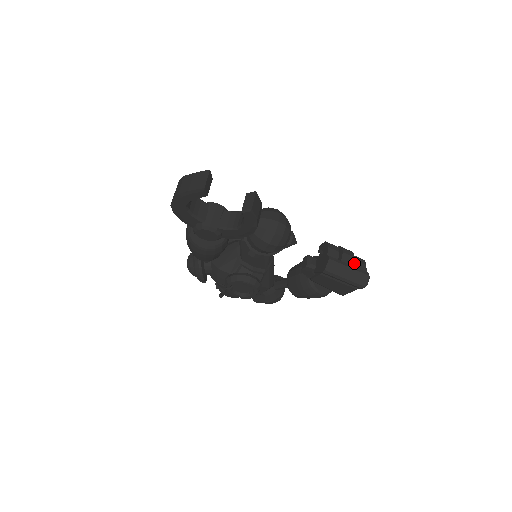
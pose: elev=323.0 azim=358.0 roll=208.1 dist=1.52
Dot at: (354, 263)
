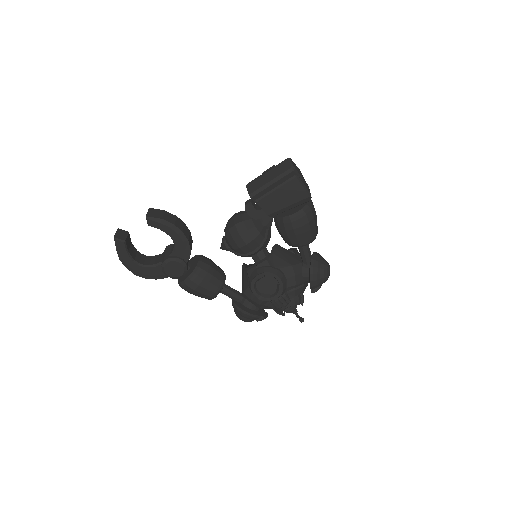
Dot at: occluded
